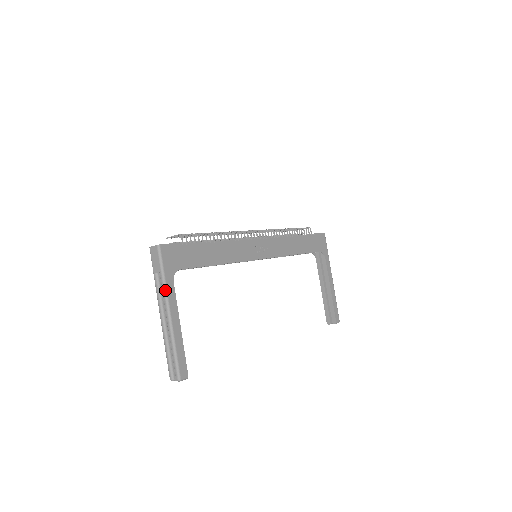
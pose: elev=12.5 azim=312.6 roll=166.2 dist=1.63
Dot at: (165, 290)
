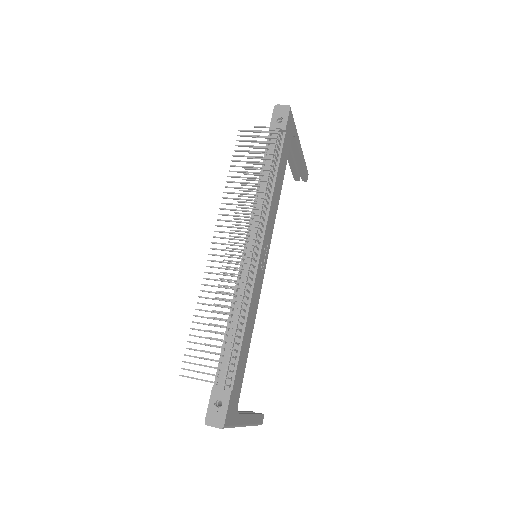
Dot at: occluded
